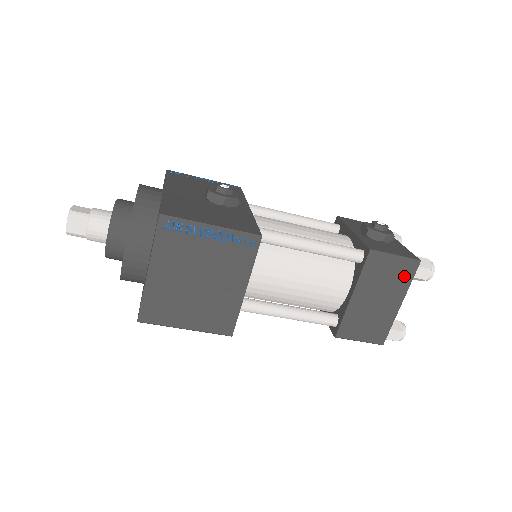
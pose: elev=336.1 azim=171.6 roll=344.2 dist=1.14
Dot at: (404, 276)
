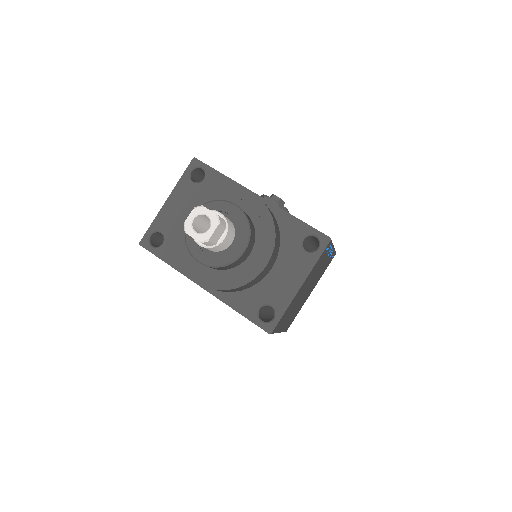
Dot at: occluded
